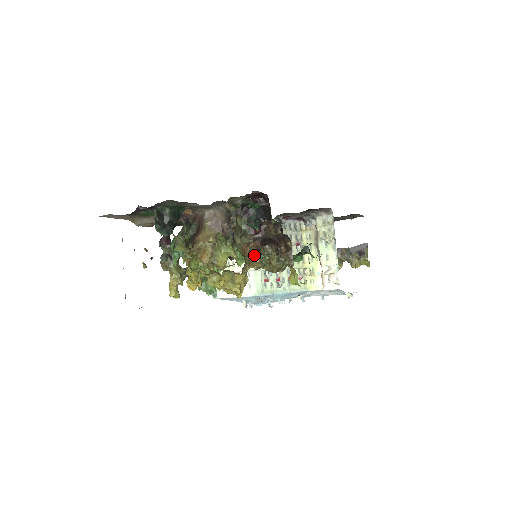
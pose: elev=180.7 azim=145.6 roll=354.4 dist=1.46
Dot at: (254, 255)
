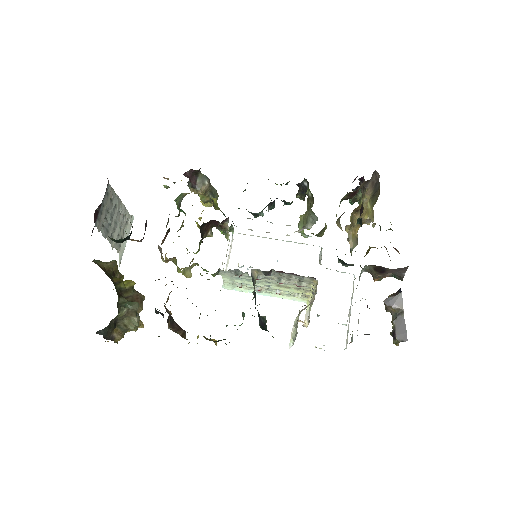
Dot at: occluded
